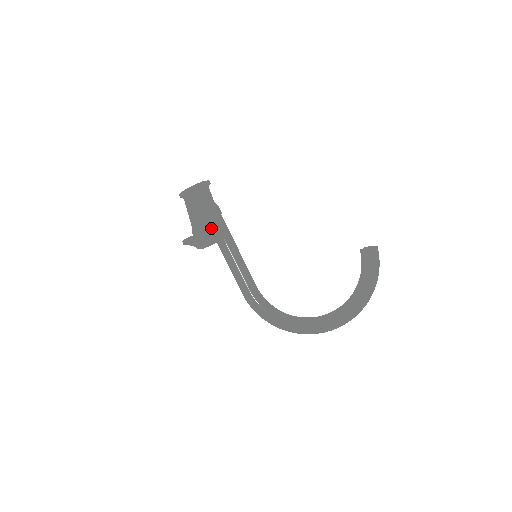
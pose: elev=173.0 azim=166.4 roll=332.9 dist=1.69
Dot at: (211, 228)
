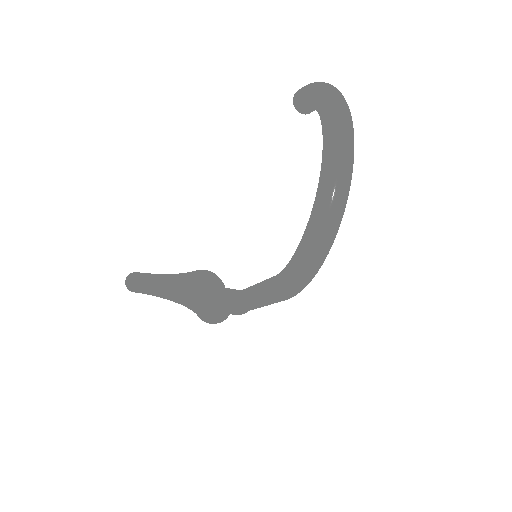
Dot at: occluded
